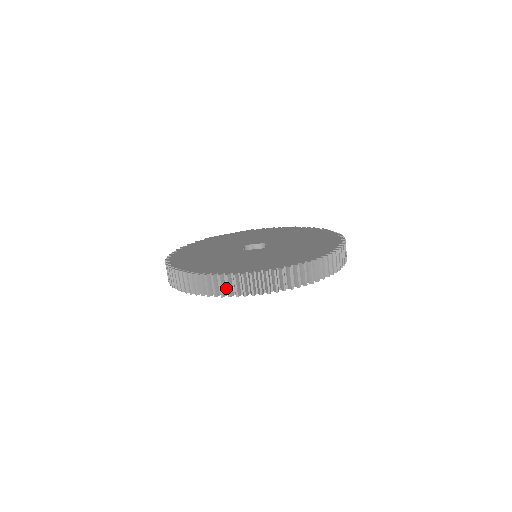
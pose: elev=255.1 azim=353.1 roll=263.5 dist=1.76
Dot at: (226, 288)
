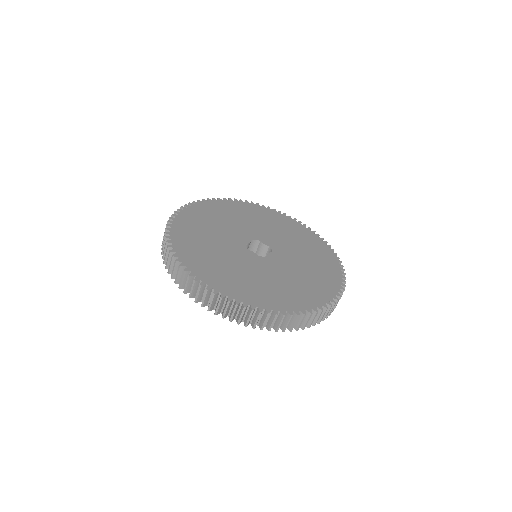
Dot at: occluded
